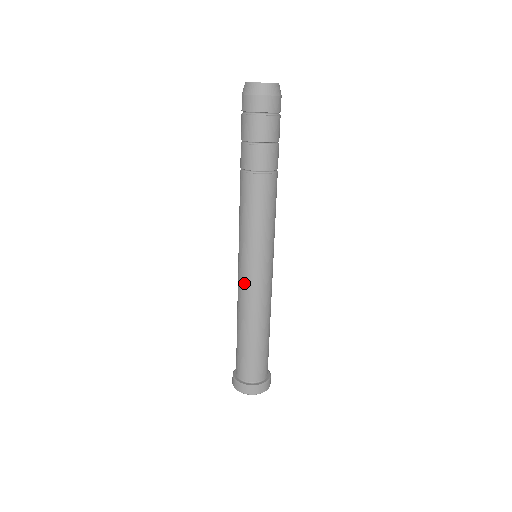
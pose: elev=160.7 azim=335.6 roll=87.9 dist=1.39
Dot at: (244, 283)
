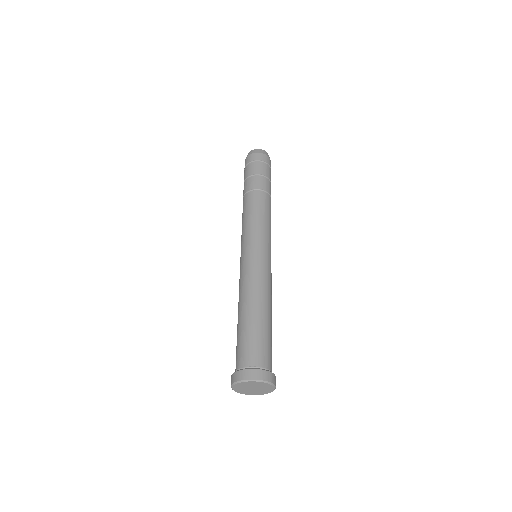
Dot at: (242, 269)
